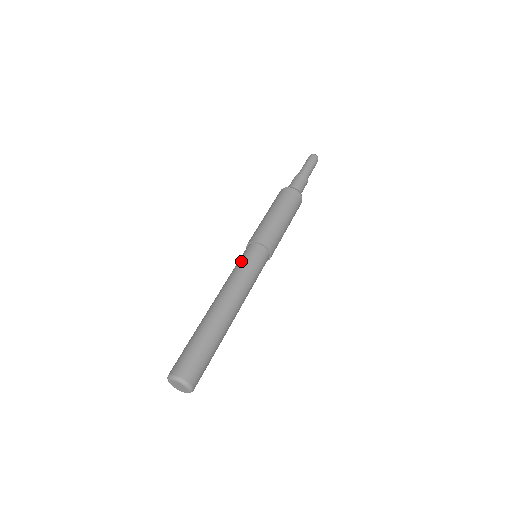
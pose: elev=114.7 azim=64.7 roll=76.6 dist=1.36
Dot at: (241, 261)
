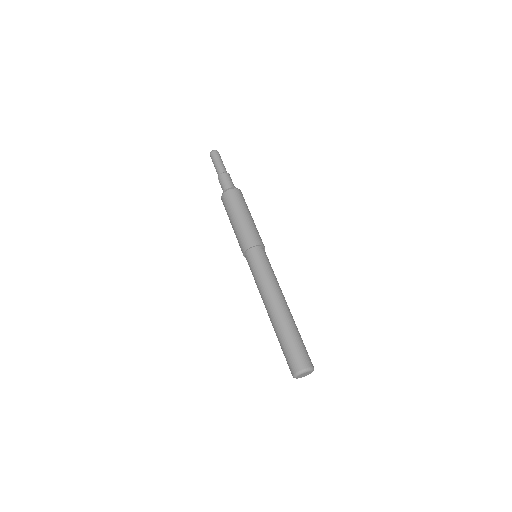
Dot at: (258, 266)
